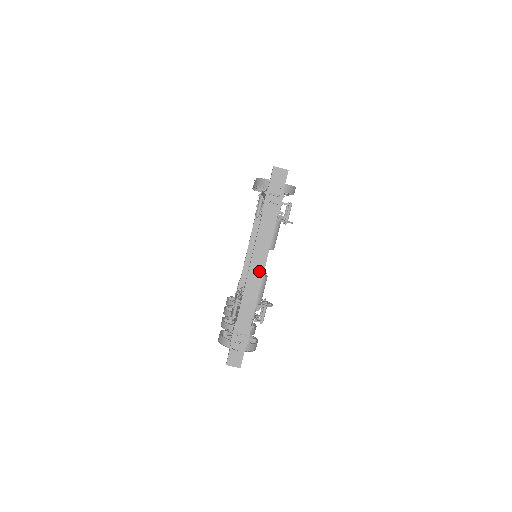
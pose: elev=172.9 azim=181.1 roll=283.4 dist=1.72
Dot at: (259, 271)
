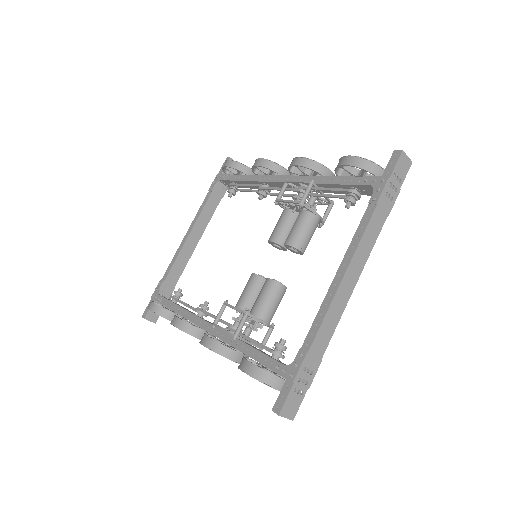
Dot at: (352, 283)
